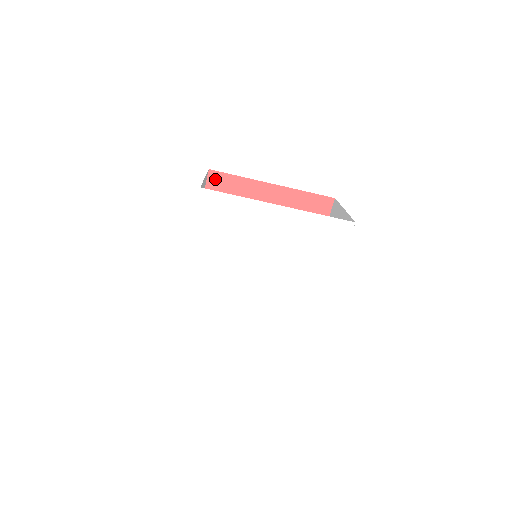
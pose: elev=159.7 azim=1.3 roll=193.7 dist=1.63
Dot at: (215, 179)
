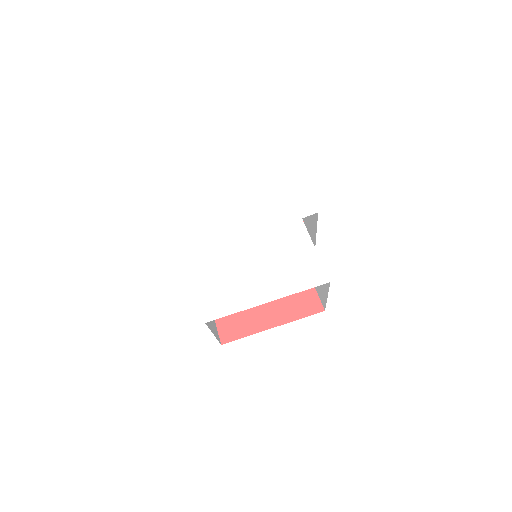
Dot at: occluded
